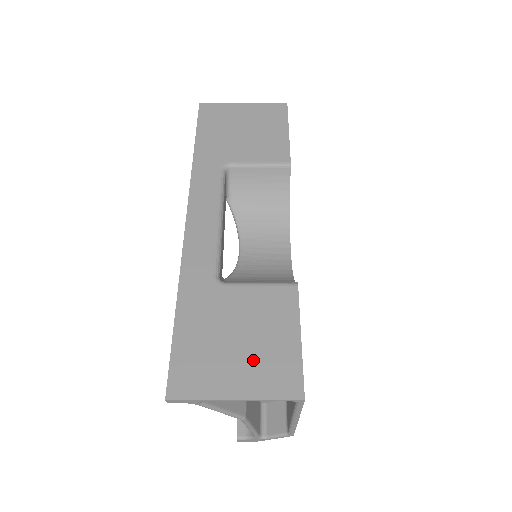
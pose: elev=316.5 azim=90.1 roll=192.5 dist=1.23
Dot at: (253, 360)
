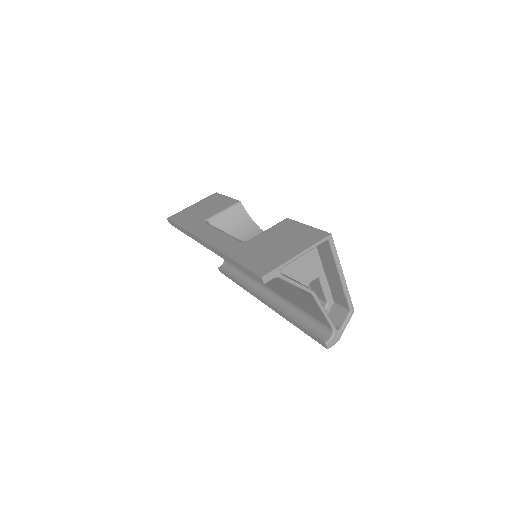
Dot at: (292, 243)
